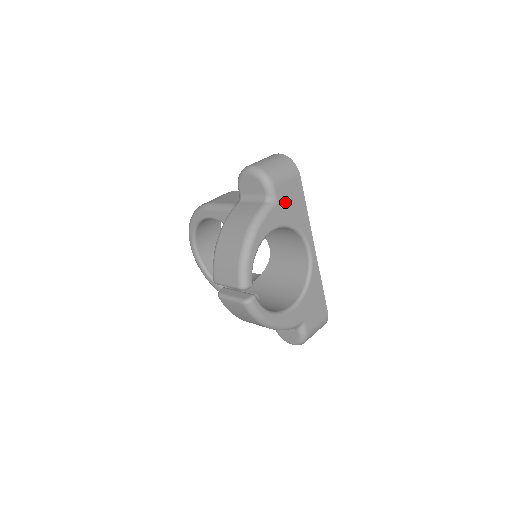
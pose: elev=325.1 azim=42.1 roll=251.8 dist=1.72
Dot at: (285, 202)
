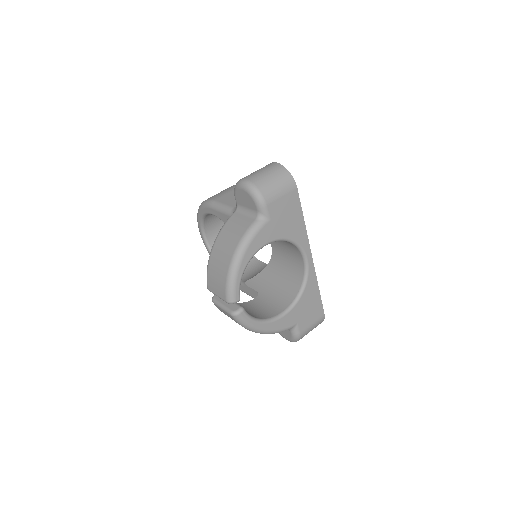
Dot at: (279, 217)
